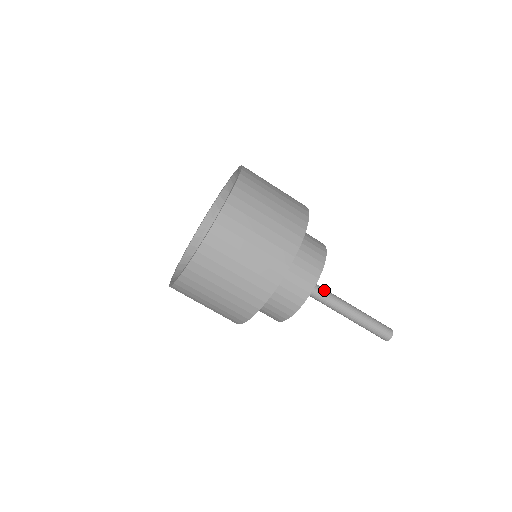
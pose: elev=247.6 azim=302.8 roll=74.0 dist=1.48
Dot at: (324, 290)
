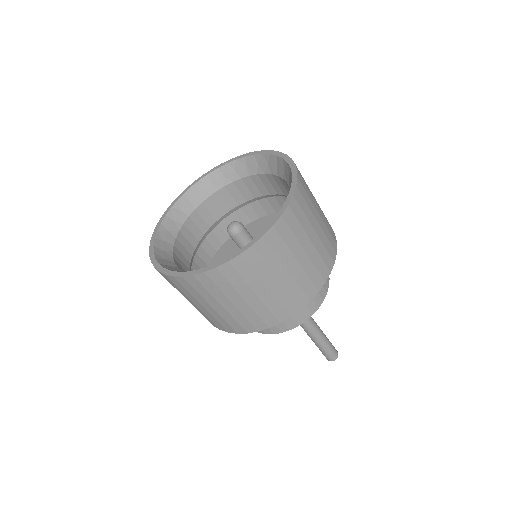
Dot at: occluded
